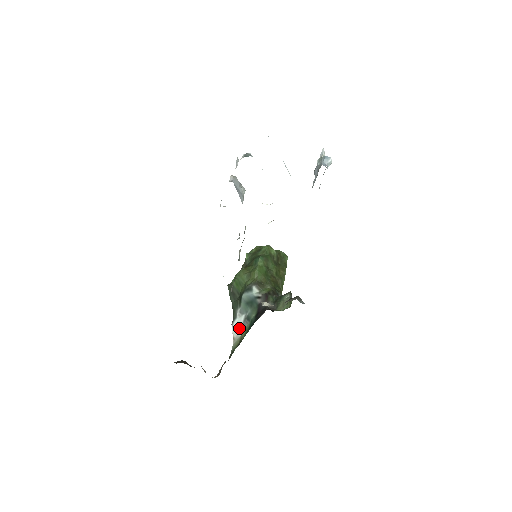
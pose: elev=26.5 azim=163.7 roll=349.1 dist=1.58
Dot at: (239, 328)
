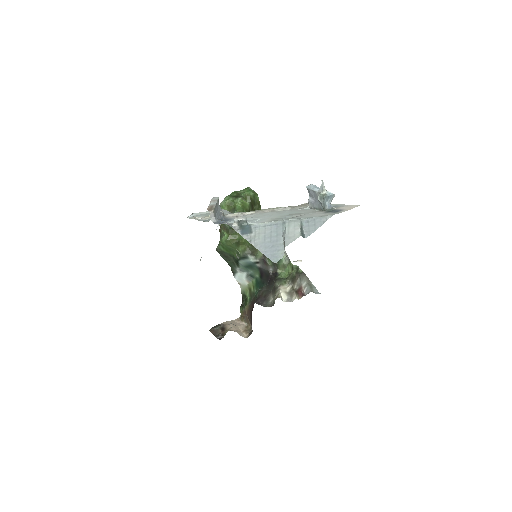
Dot at: (243, 280)
